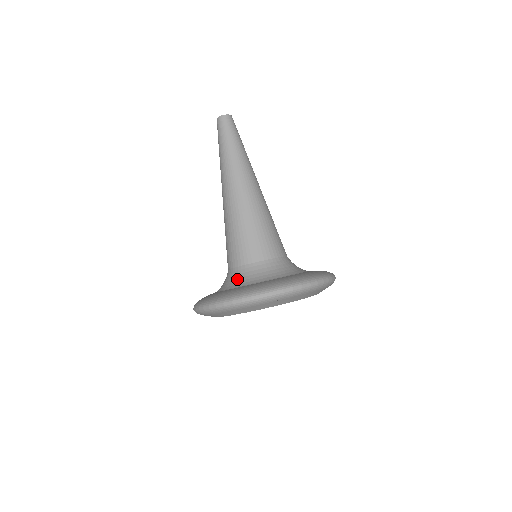
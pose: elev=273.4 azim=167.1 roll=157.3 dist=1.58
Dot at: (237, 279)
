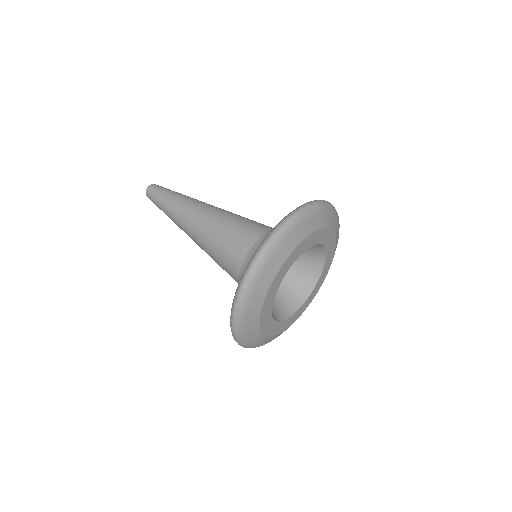
Dot at: occluded
